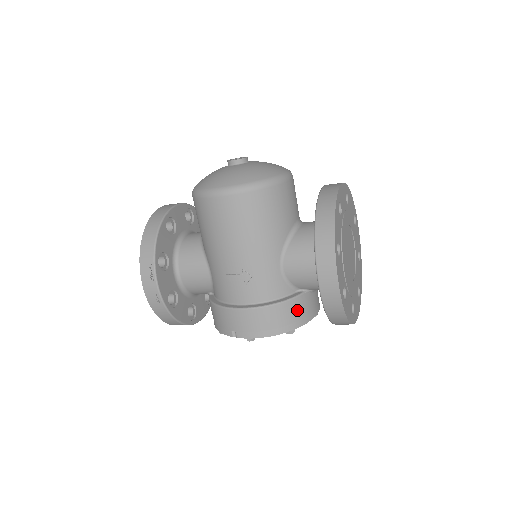
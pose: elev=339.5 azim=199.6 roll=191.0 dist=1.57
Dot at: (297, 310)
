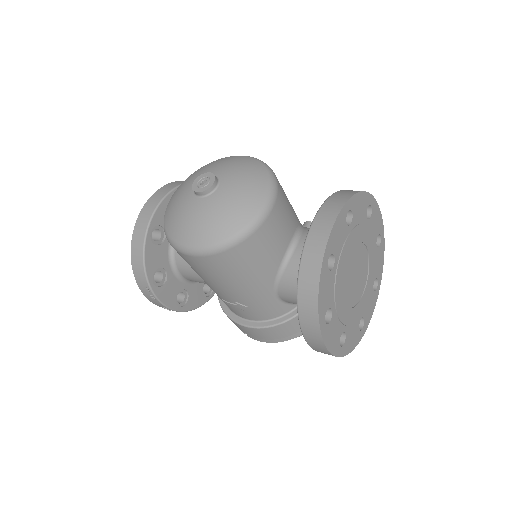
Dot at: occluded
